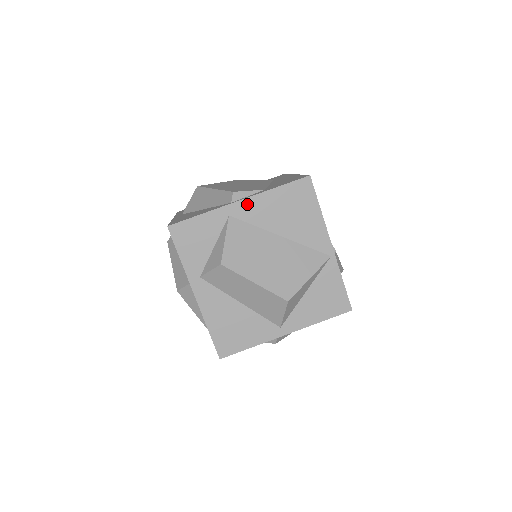
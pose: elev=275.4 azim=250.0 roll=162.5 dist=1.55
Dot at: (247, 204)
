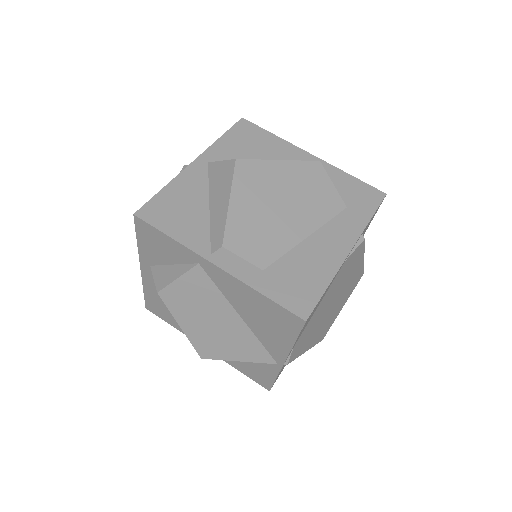
Dot at: (222, 274)
